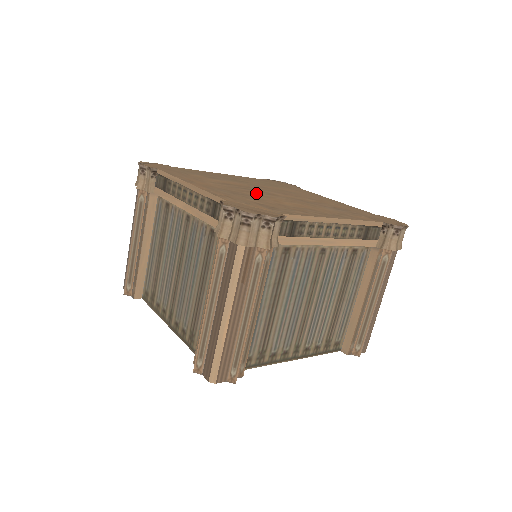
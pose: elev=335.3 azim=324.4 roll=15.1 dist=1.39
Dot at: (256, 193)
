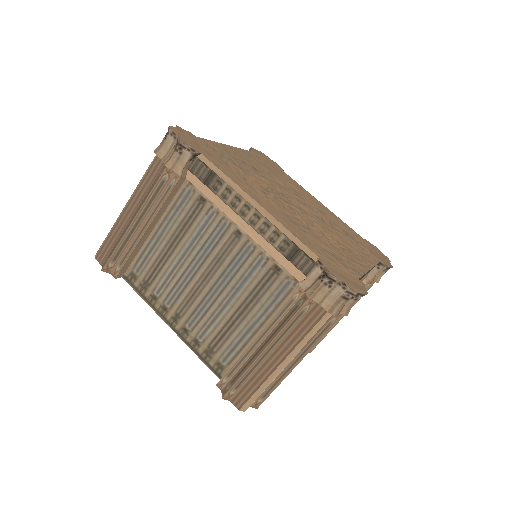
Dot at: (298, 213)
